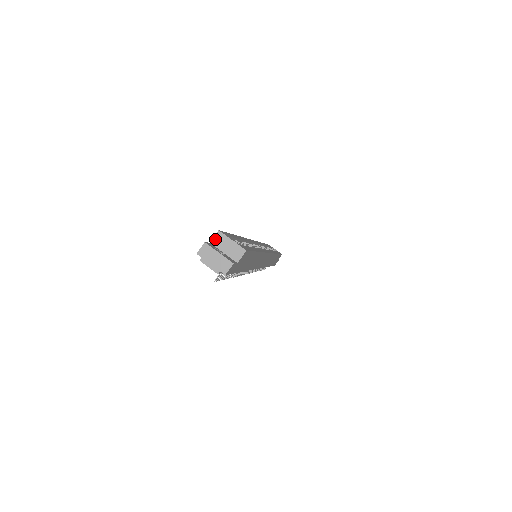
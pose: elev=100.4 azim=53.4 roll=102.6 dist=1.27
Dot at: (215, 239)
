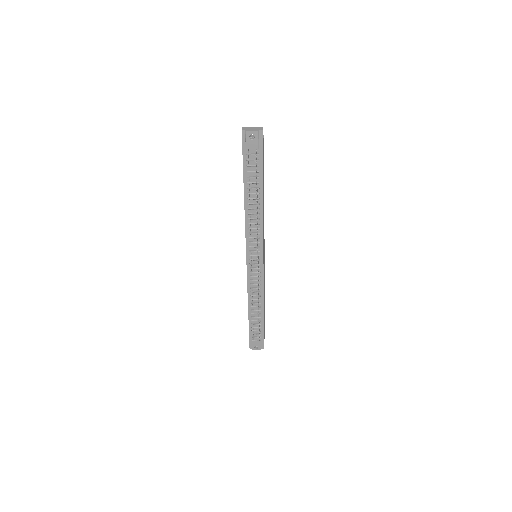
Dot at: occluded
